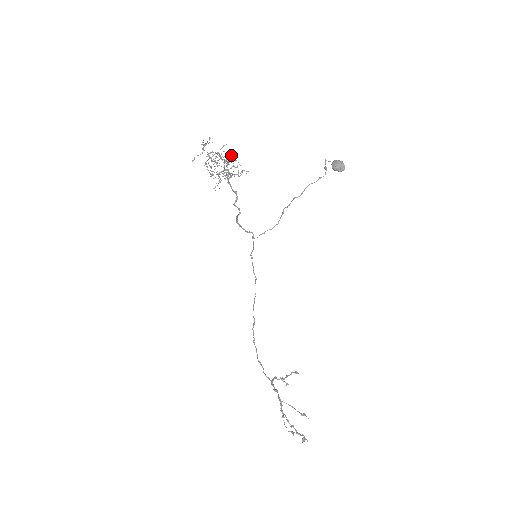
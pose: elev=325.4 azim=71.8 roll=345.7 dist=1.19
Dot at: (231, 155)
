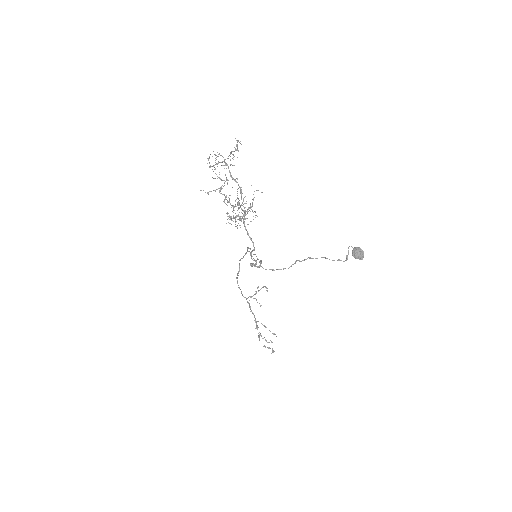
Dot at: (236, 149)
